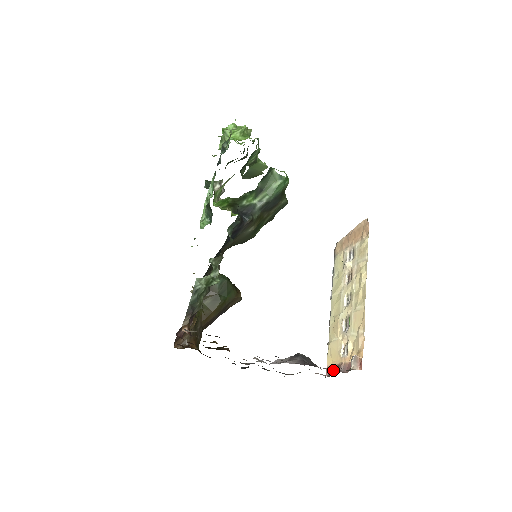
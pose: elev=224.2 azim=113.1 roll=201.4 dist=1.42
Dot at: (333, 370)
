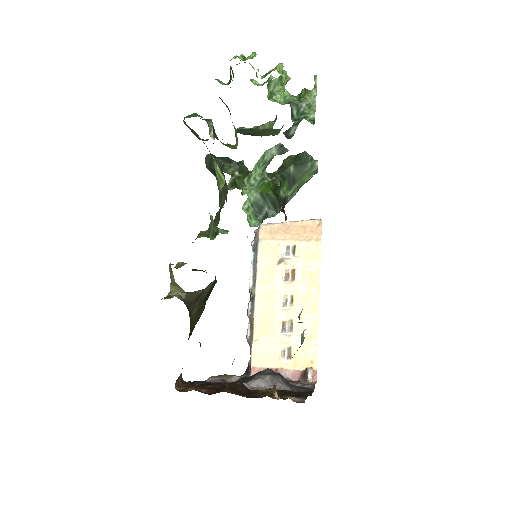
Dot at: occluded
